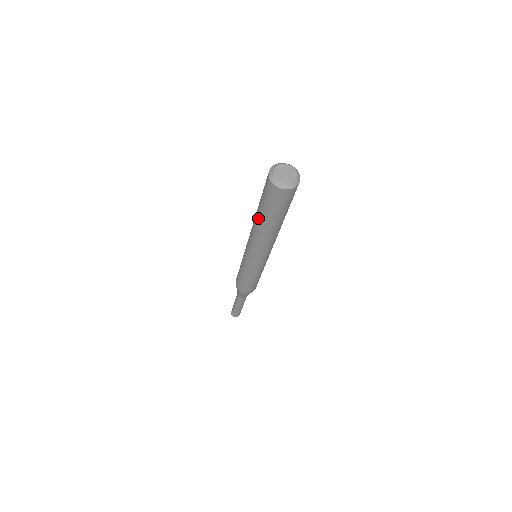
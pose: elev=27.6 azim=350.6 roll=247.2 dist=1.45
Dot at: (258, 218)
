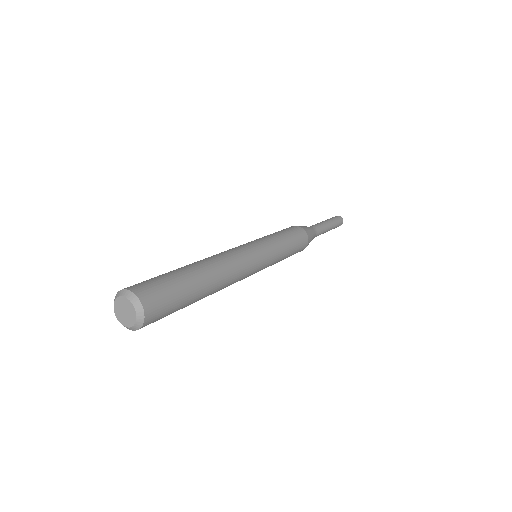
Dot at: occluded
